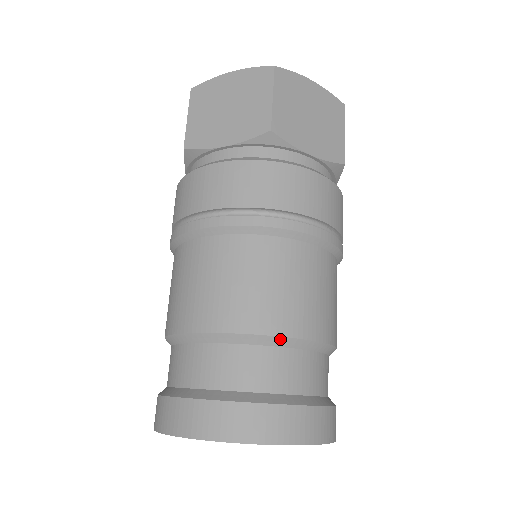
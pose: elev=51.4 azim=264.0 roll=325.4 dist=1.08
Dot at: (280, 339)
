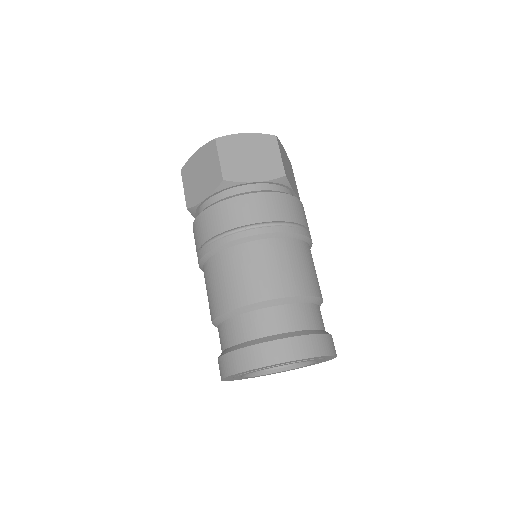
Dot at: (316, 298)
